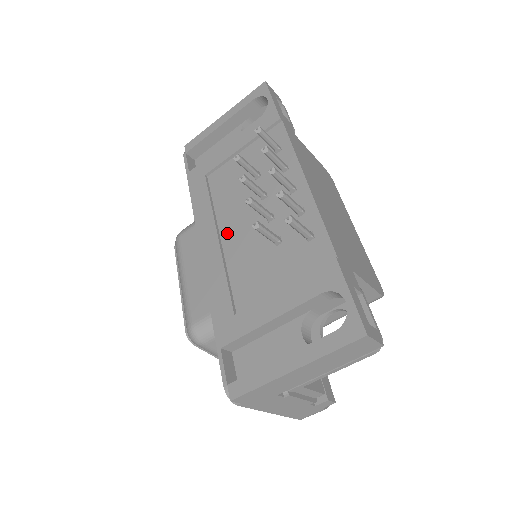
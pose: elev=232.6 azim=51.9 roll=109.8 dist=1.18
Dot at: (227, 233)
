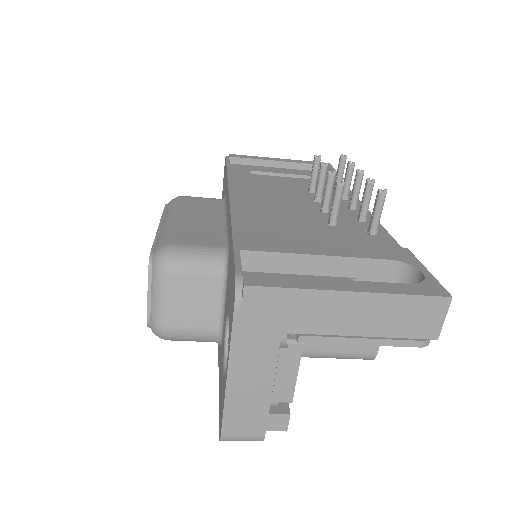
Dot at: (267, 201)
